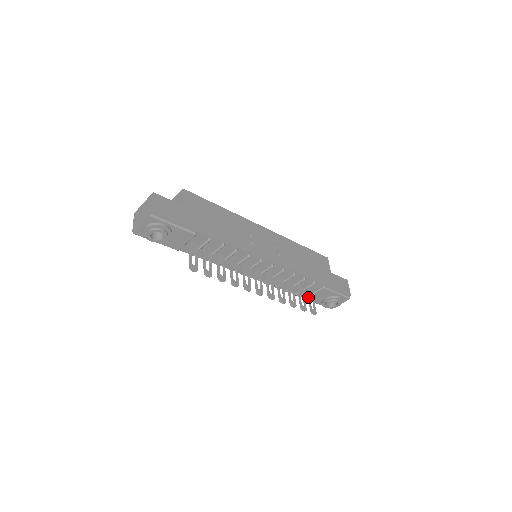
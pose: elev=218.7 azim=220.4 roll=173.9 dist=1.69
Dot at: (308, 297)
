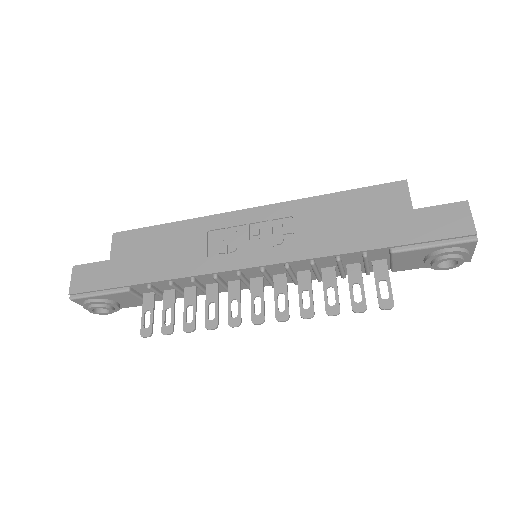
Dot at: occluded
